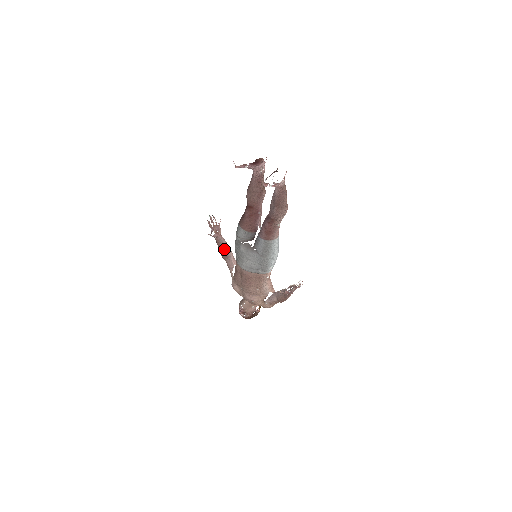
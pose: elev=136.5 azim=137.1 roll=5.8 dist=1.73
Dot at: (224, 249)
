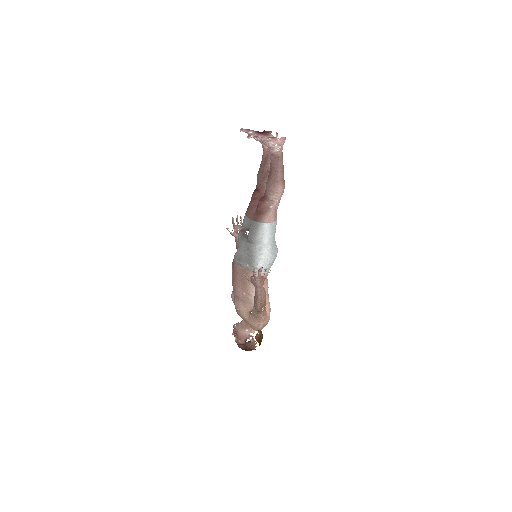
Dot at: occluded
